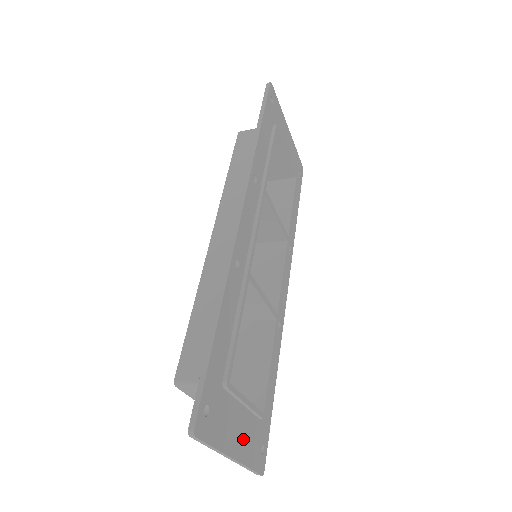
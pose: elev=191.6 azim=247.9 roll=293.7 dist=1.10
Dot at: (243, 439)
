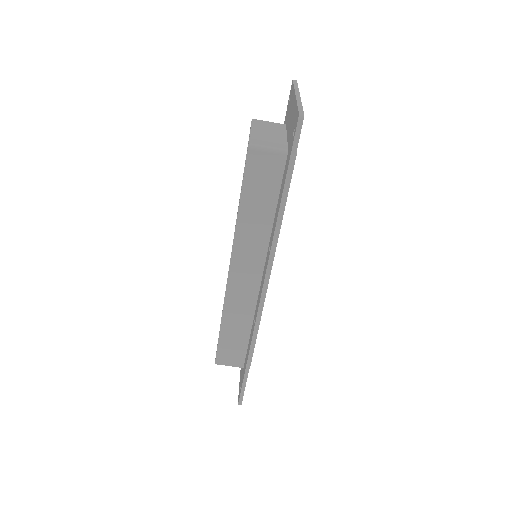
Dot at: occluded
